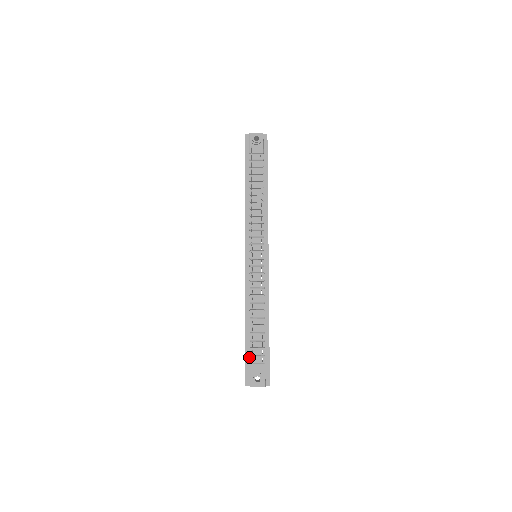
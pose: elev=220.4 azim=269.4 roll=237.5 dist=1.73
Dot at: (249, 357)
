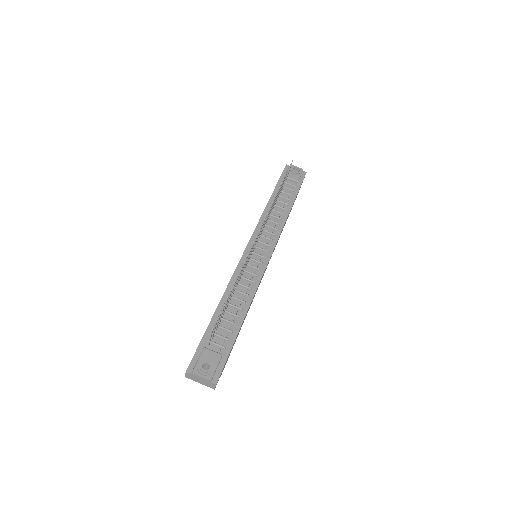
Dot at: (206, 341)
